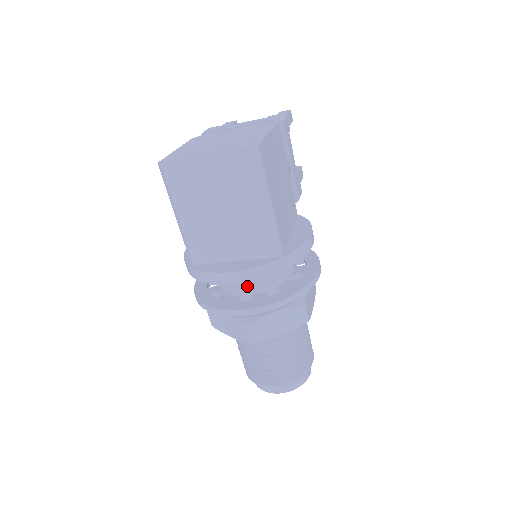
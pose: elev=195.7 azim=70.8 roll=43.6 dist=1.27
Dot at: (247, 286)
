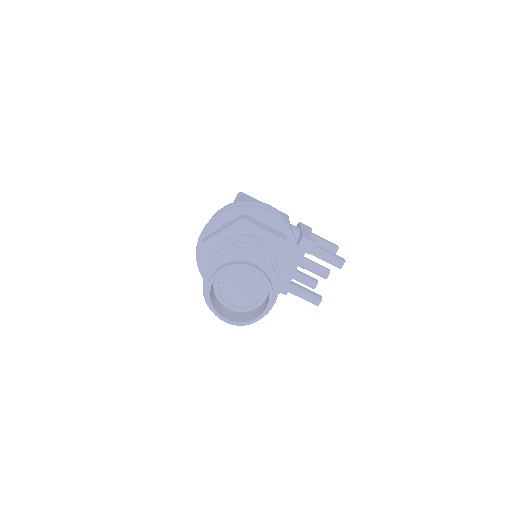
Dot at: occluded
